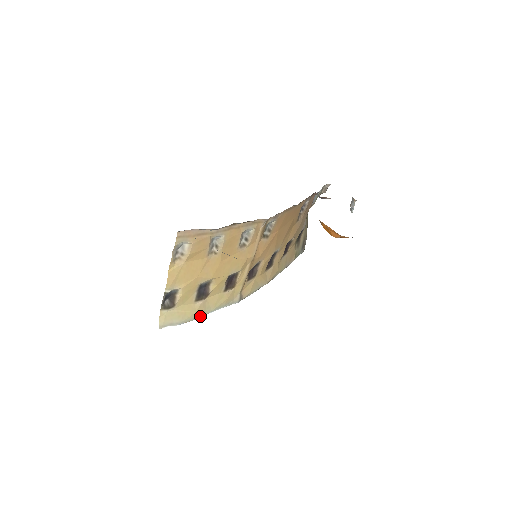
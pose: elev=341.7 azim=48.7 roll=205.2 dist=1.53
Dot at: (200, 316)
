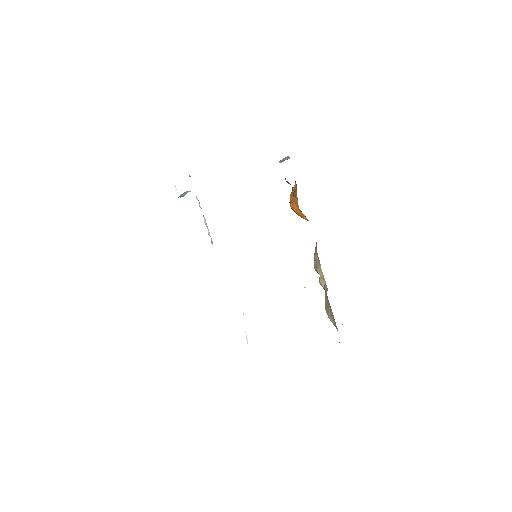
Dot at: occluded
